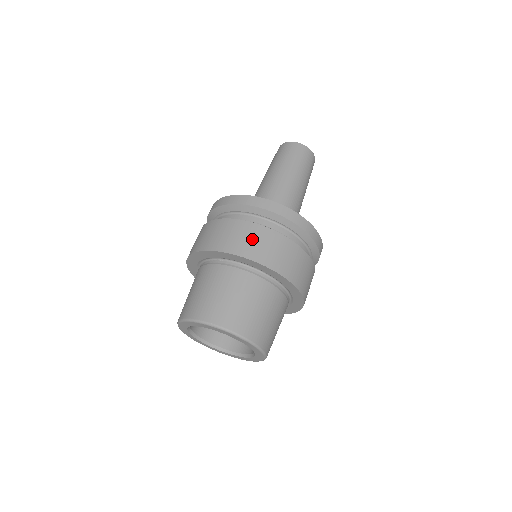
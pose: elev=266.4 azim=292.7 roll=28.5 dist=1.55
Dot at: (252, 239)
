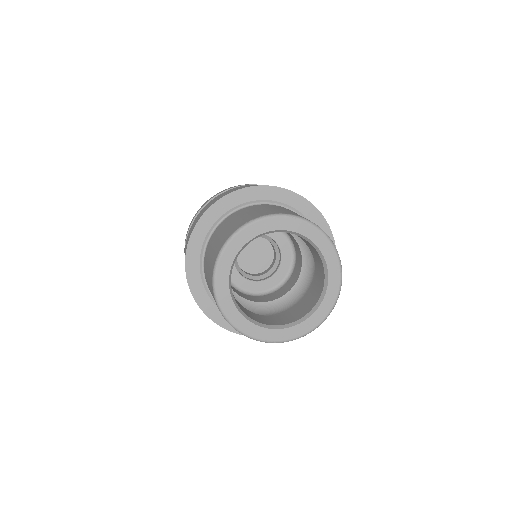
Dot at: (236, 188)
